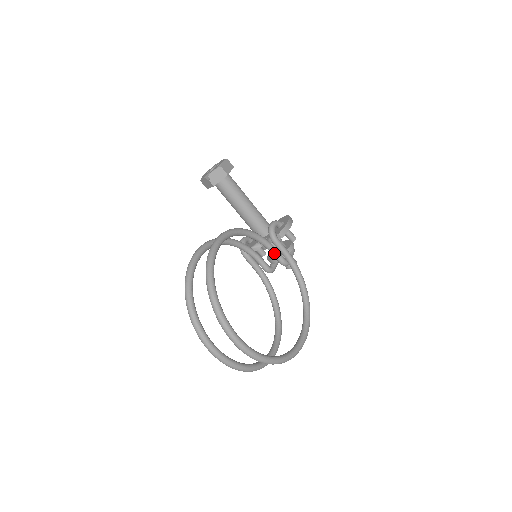
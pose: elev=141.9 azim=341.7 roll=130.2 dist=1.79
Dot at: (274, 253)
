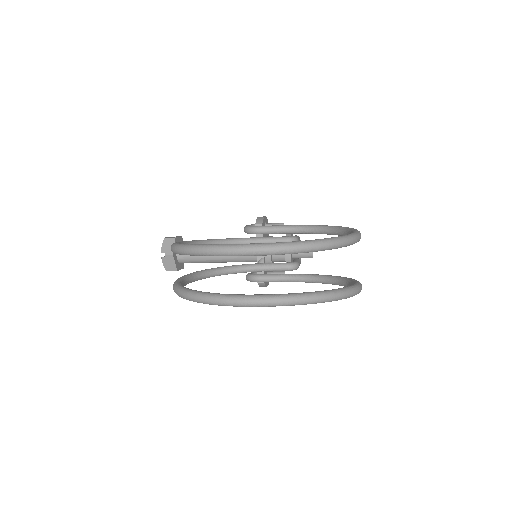
Dot at: (270, 240)
